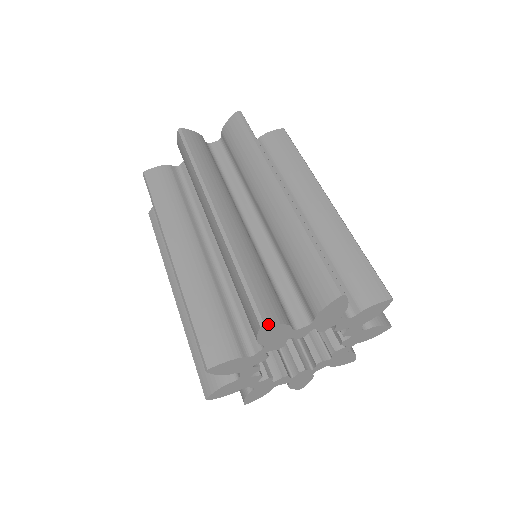
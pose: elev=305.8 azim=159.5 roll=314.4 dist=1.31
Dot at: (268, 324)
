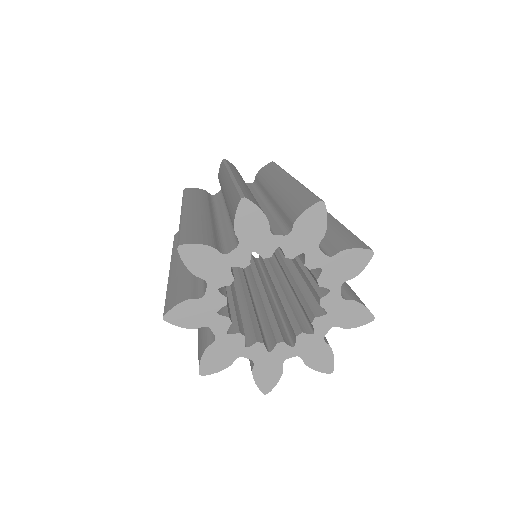
Dot at: (325, 206)
